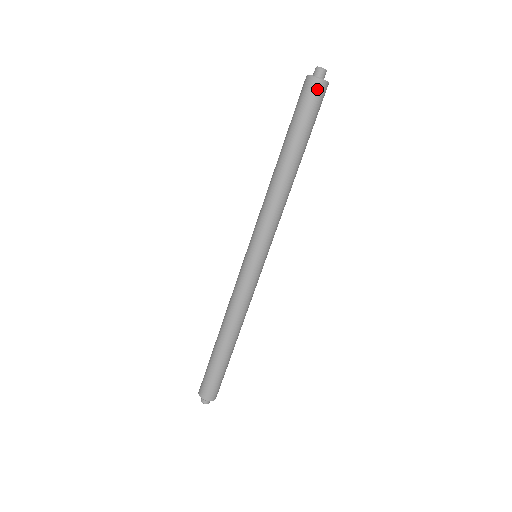
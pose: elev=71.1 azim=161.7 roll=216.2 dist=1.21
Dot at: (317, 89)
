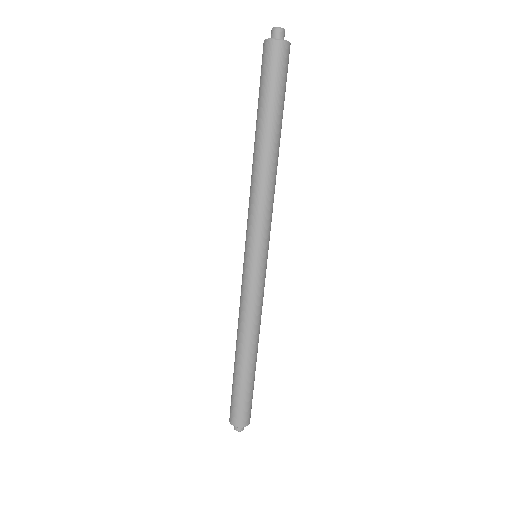
Dot at: (288, 54)
